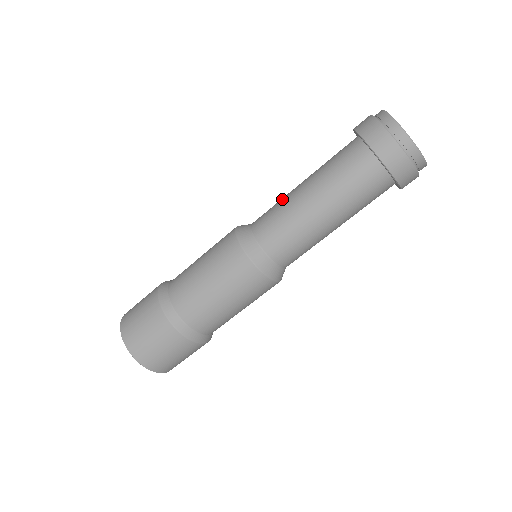
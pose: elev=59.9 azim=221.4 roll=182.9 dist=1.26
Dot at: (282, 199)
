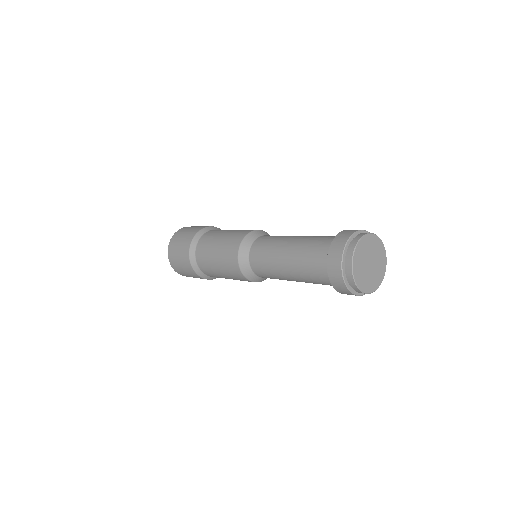
Dot at: occluded
